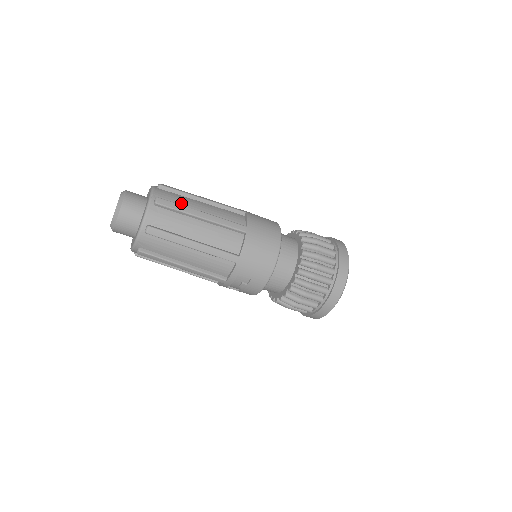
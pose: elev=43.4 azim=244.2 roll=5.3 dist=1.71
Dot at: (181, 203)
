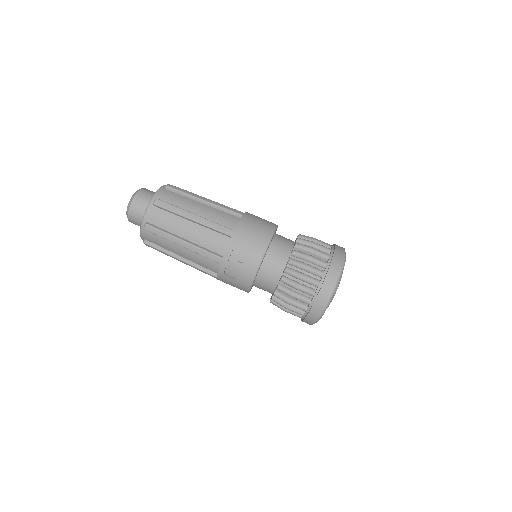
Dot at: occluded
